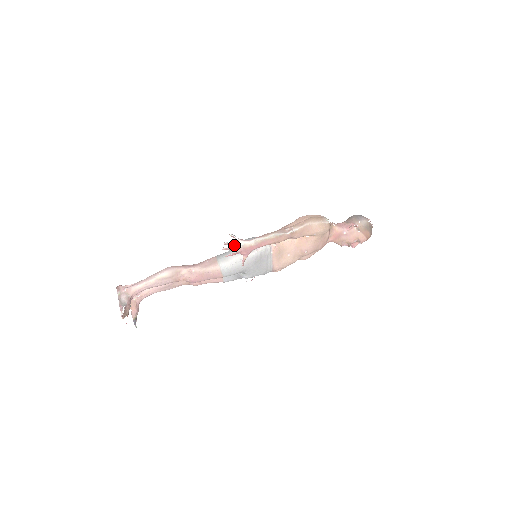
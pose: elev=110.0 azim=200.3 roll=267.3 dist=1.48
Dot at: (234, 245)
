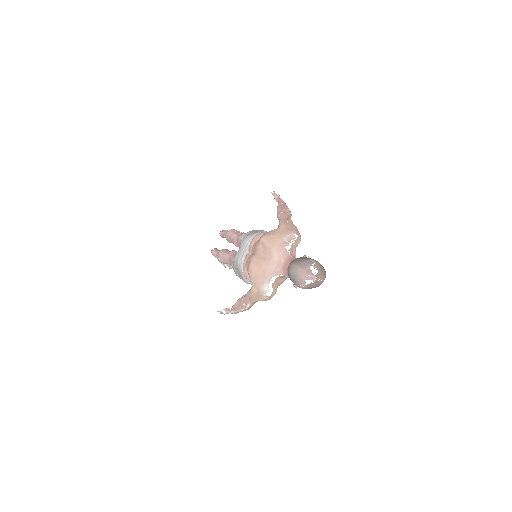
Dot at: (226, 313)
